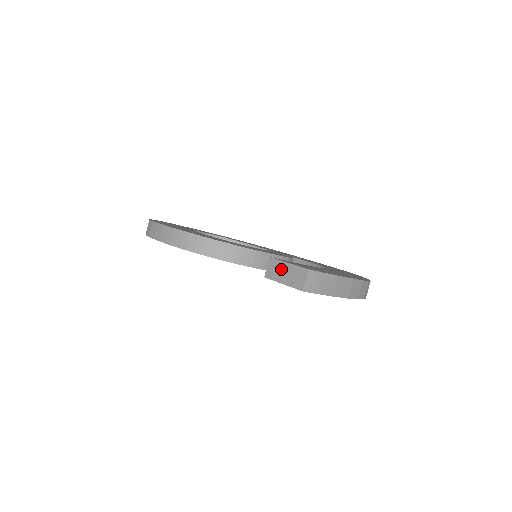
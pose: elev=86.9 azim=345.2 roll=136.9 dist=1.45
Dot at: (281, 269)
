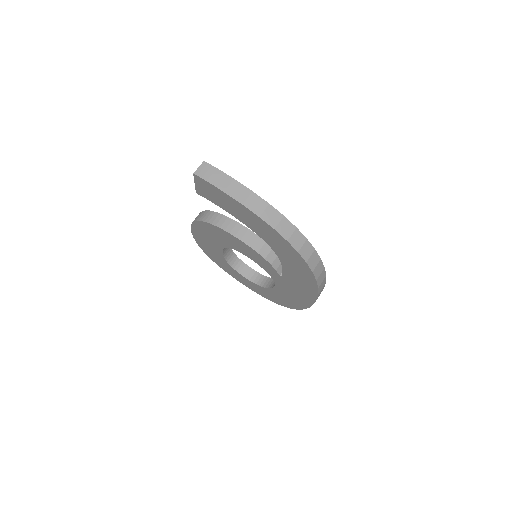
Dot at: occluded
